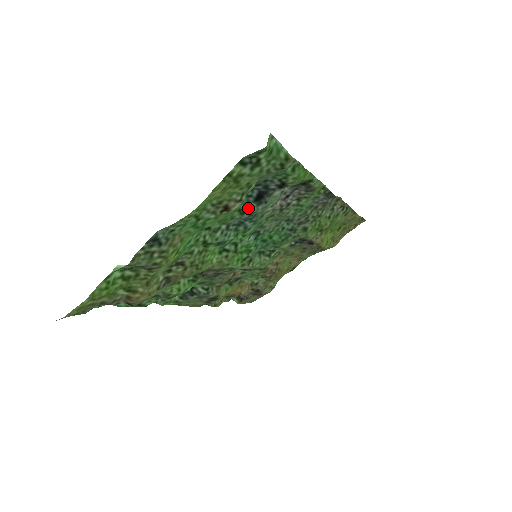
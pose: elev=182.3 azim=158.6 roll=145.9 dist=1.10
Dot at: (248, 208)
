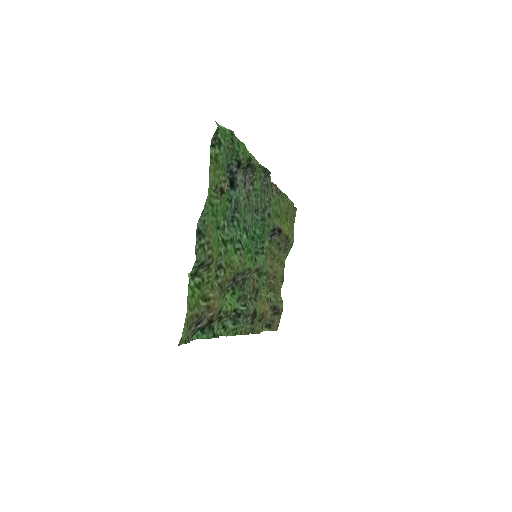
Dot at: (231, 196)
